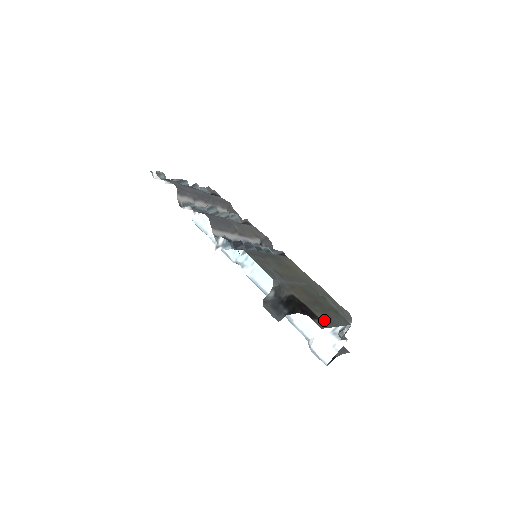
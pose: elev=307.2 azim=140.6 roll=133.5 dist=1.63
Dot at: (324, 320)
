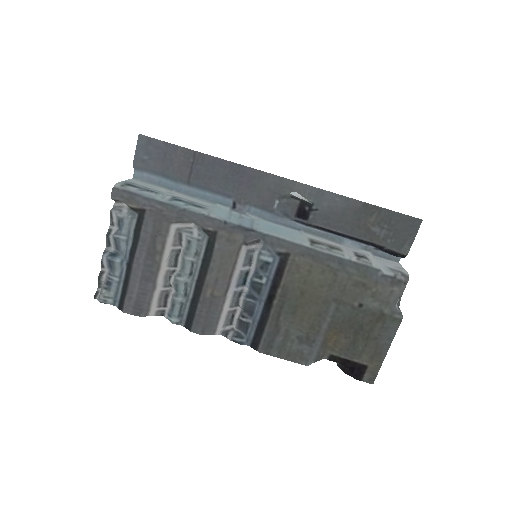
Dot at: (372, 361)
